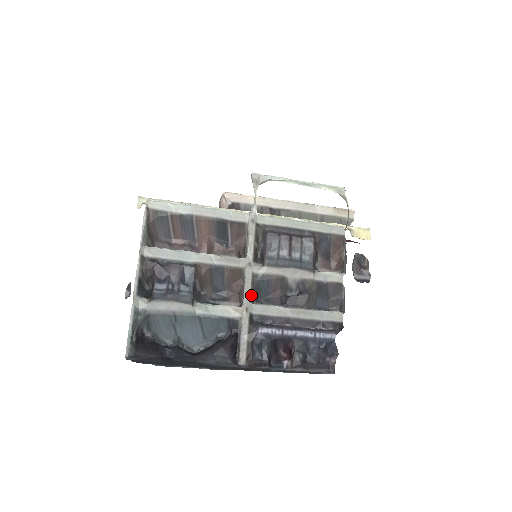
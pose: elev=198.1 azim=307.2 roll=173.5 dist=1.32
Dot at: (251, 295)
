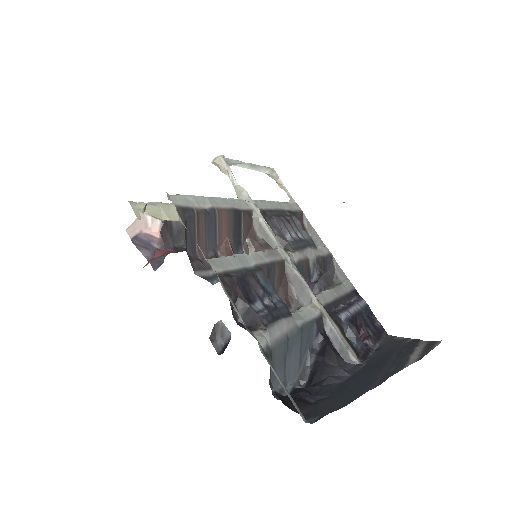
Dot at: (307, 287)
